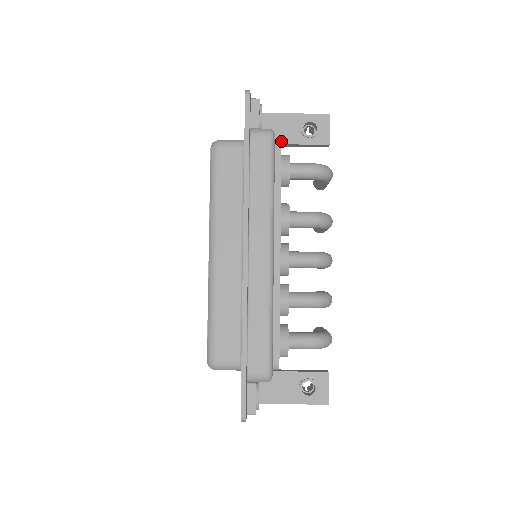
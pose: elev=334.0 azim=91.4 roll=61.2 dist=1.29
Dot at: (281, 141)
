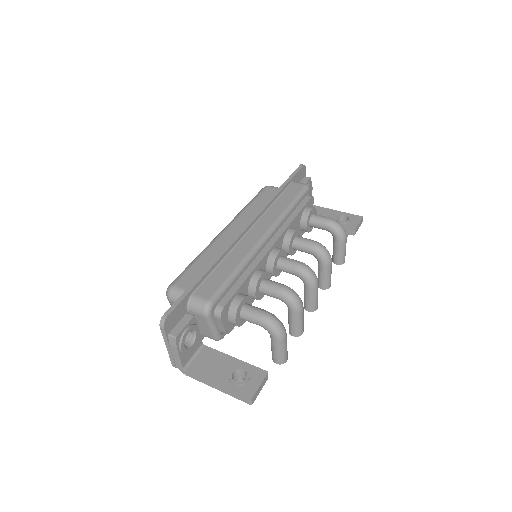
Dot at: occluded
